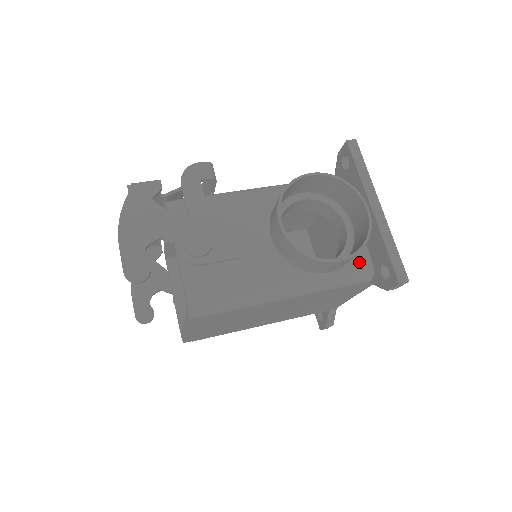
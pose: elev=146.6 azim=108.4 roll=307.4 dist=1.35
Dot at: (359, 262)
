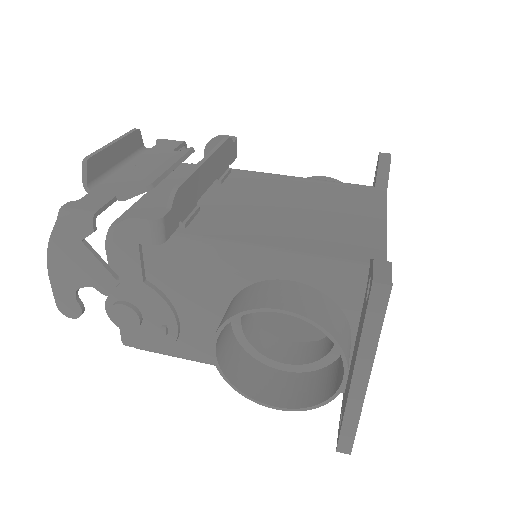
Dot at: occluded
